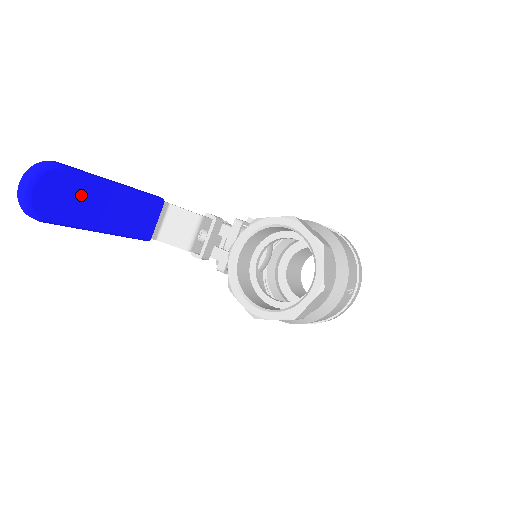
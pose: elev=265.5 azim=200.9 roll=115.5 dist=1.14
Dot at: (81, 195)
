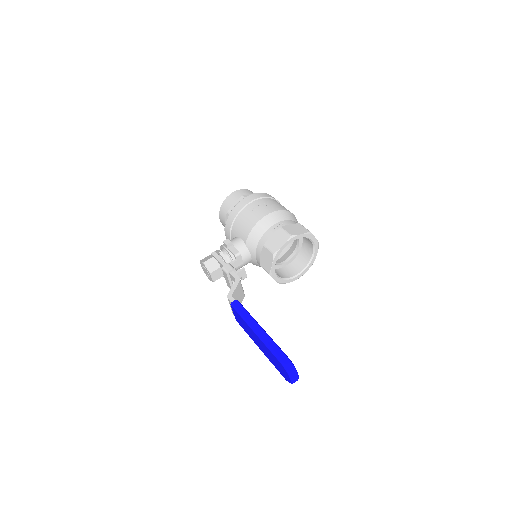
Dot at: occluded
